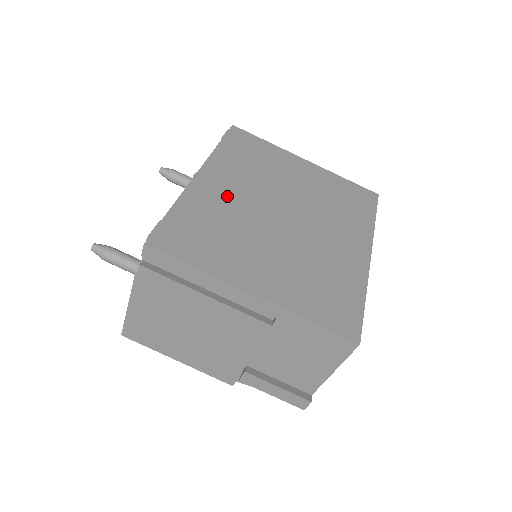
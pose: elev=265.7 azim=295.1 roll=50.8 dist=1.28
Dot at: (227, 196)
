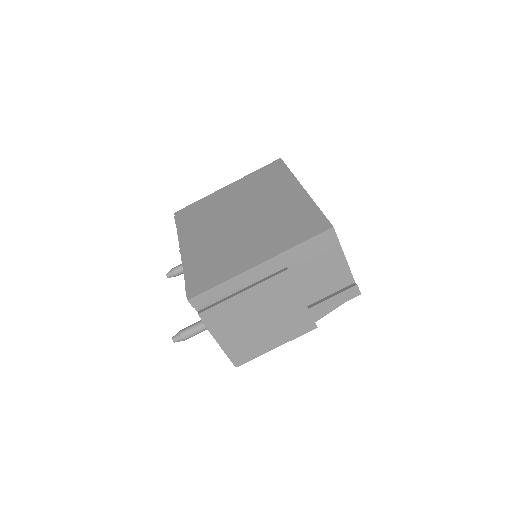
Dot at: (205, 242)
